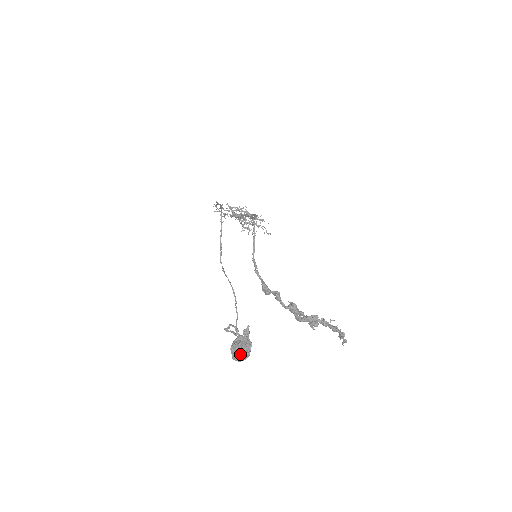
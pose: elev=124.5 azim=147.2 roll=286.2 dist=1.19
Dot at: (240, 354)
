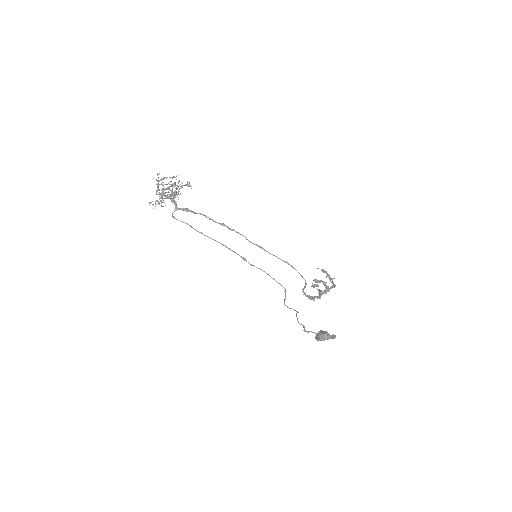
Dot at: occluded
